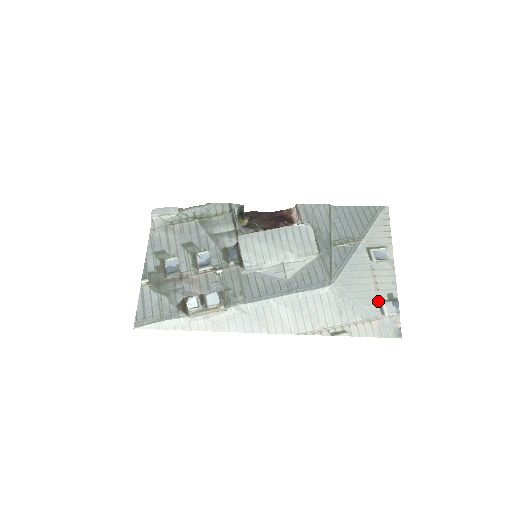
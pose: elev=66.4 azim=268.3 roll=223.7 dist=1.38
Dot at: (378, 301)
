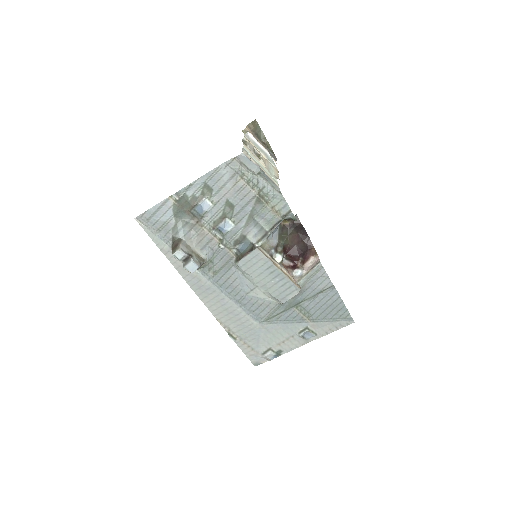
Dot at: (270, 348)
